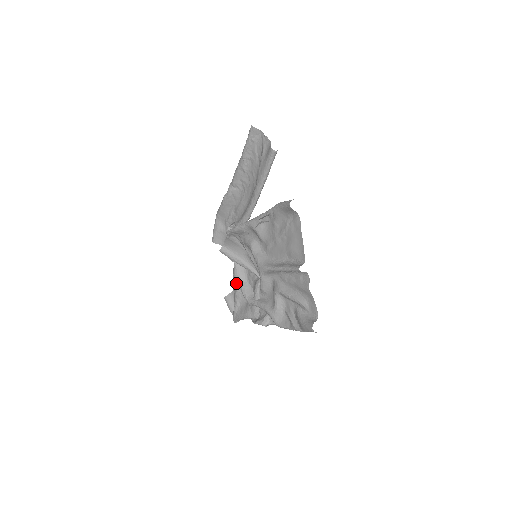
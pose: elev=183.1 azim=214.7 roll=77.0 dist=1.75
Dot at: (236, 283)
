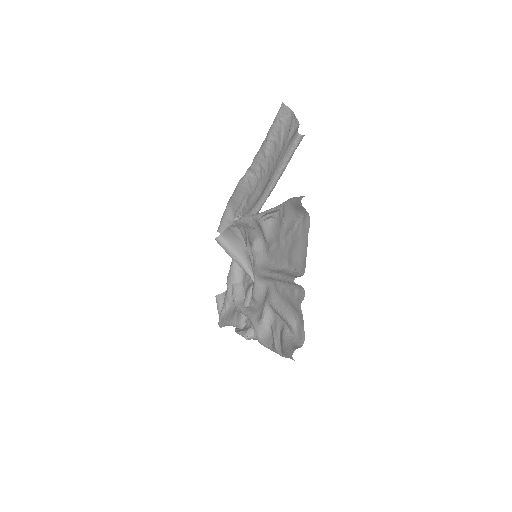
Dot at: (229, 282)
